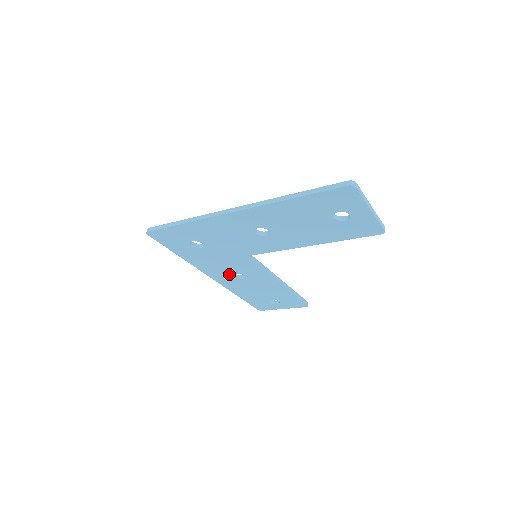
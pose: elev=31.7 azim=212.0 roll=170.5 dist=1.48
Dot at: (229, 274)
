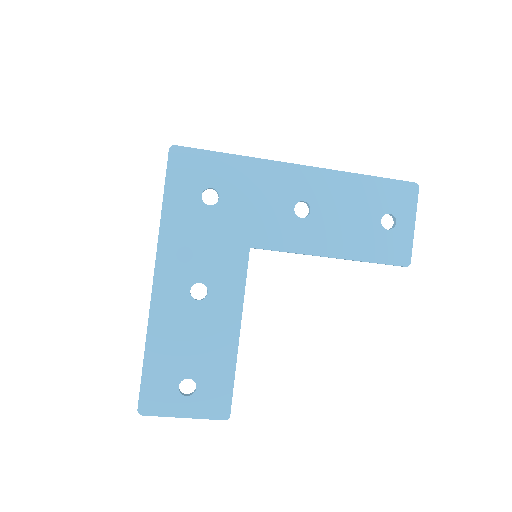
Dot at: (189, 280)
